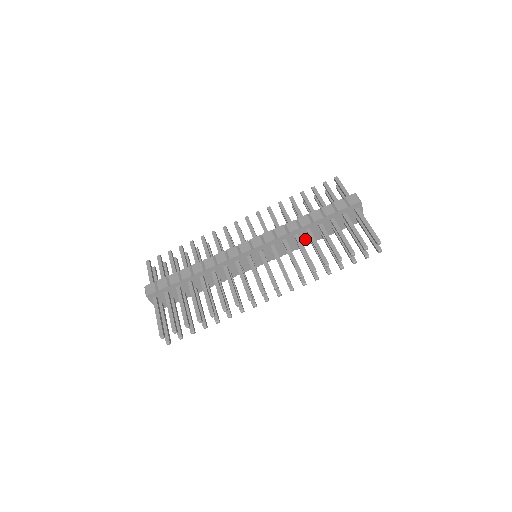
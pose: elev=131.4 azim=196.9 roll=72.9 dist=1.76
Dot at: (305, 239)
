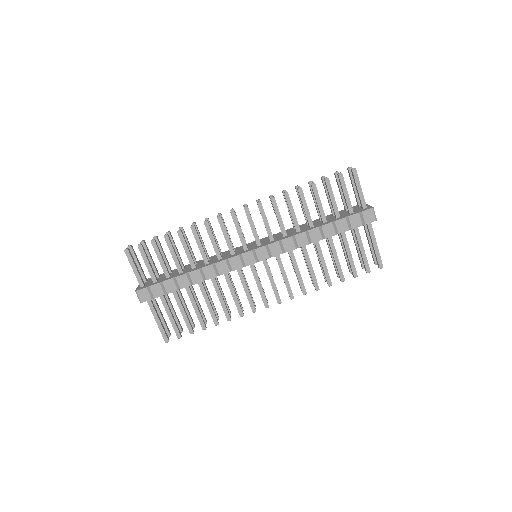
Dot at: occluded
